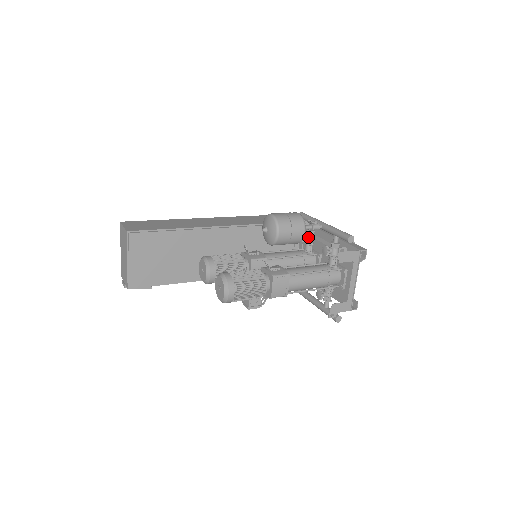
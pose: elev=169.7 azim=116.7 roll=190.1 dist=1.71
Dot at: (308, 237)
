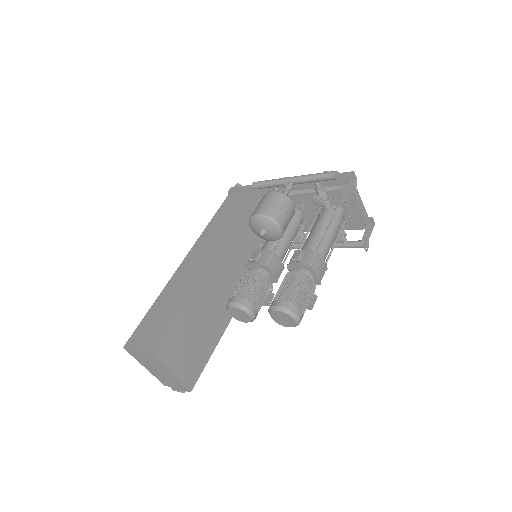
Dot at: occluded
